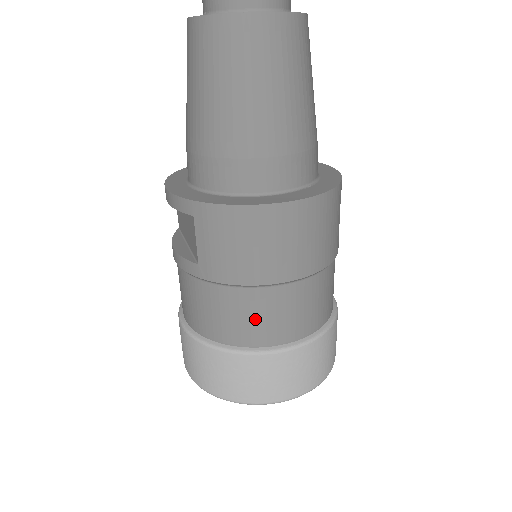
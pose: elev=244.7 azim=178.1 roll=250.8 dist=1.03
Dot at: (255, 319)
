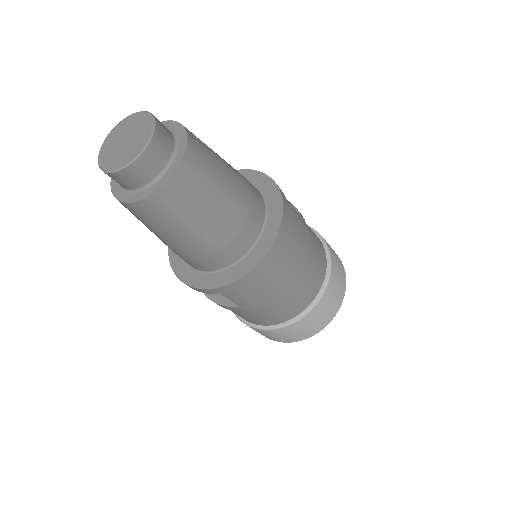
Dot at: (292, 303)
